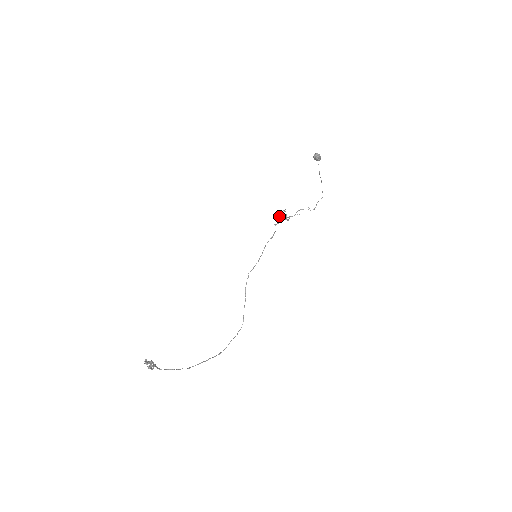
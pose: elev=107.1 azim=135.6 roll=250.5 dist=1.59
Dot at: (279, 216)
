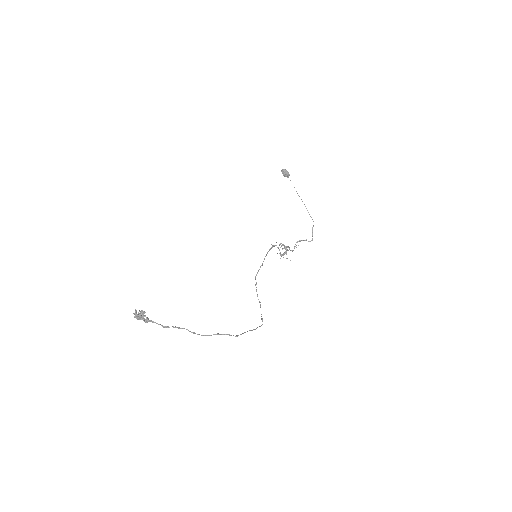
Dot at: (280, 253)
